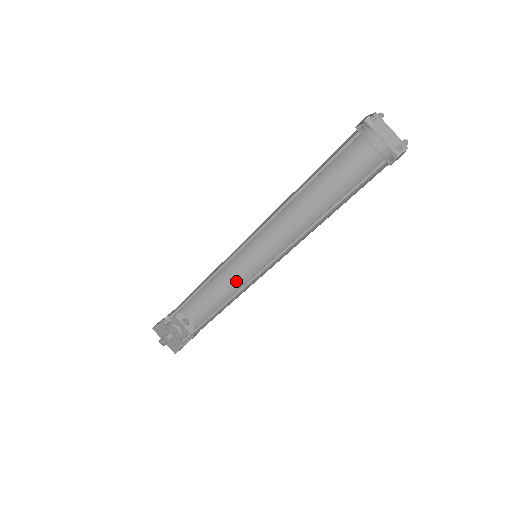
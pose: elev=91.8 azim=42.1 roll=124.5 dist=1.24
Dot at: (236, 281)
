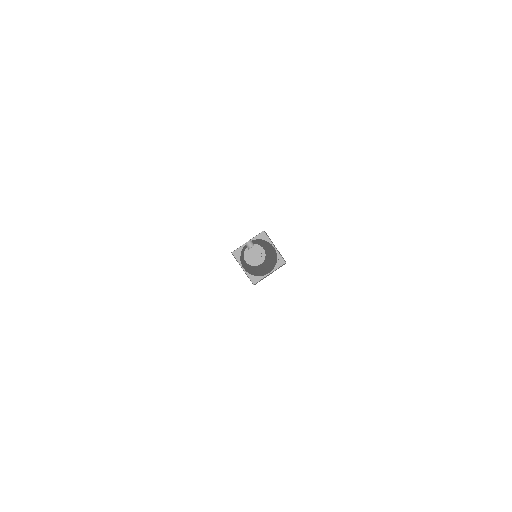
Dot at: occluded
